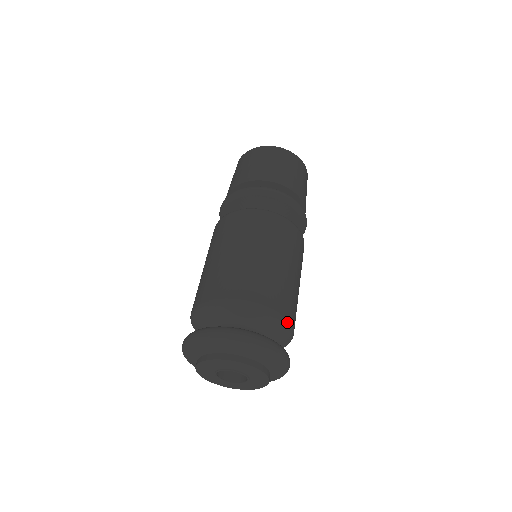
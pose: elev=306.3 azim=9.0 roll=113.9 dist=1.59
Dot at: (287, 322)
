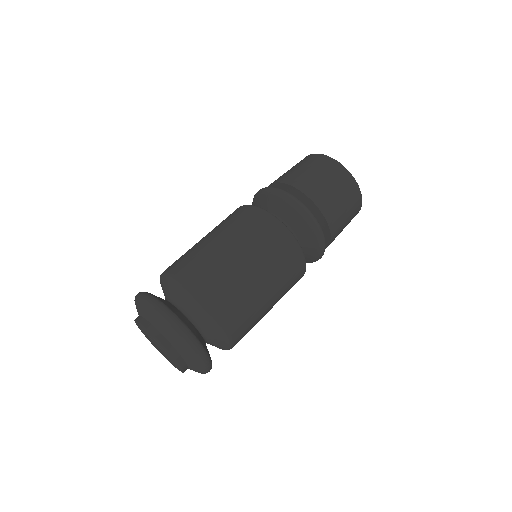
Dot at: occluded
